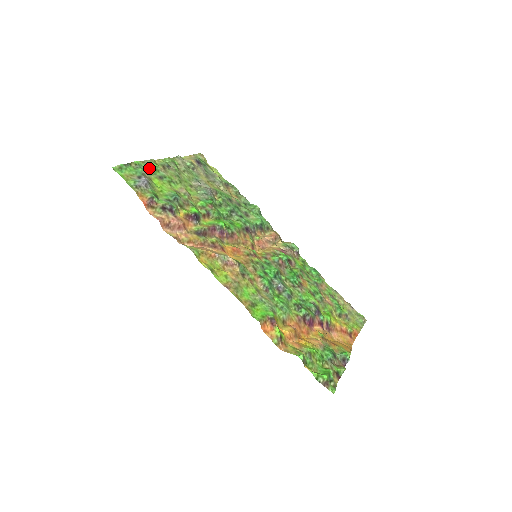
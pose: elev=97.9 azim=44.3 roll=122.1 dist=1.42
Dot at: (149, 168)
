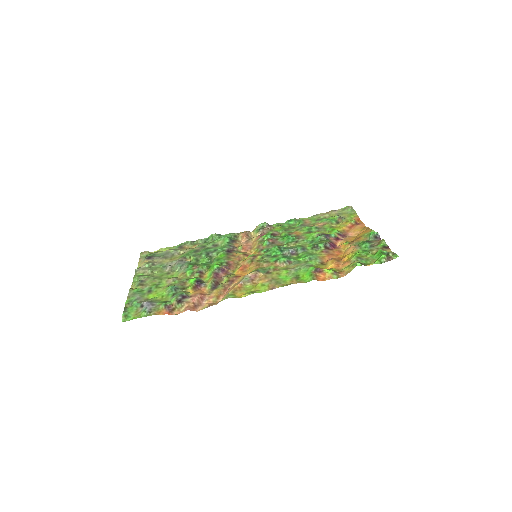
Dot at: (136, 296)
